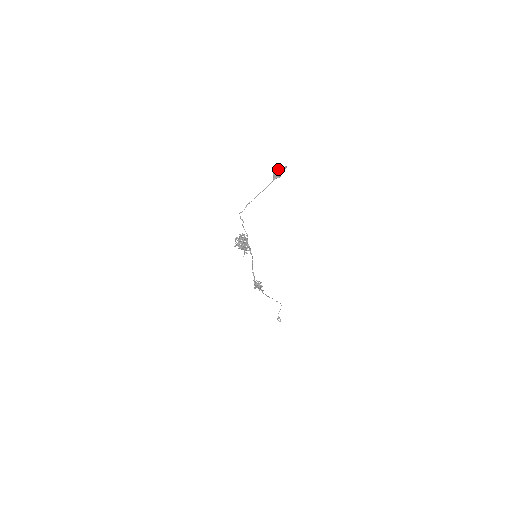
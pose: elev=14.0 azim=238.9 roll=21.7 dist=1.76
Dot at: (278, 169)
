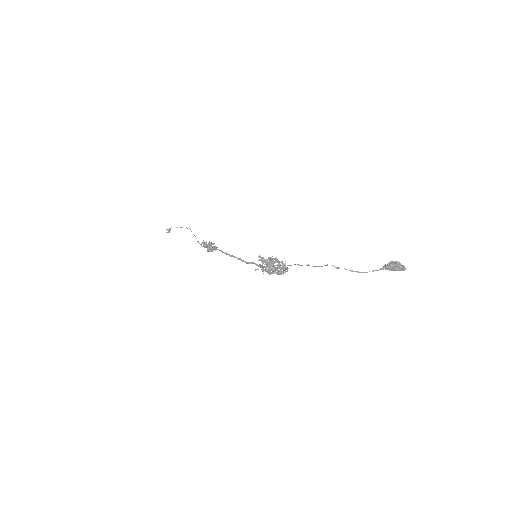
Dot at: (399, 267)
